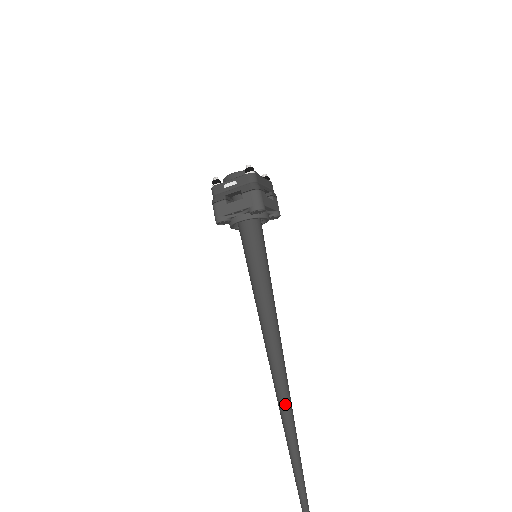
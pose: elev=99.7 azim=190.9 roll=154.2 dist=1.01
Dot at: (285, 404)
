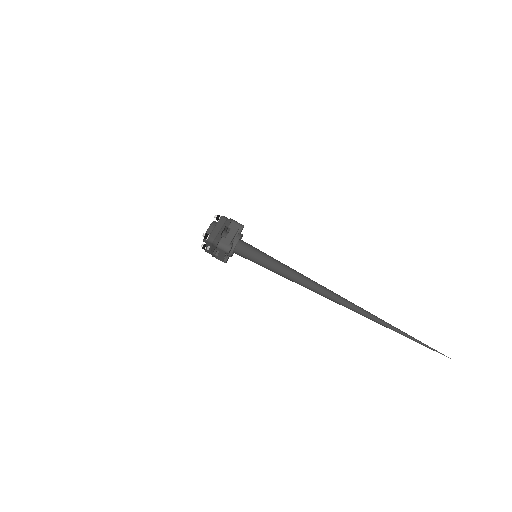
Dot at: (337, 302)
